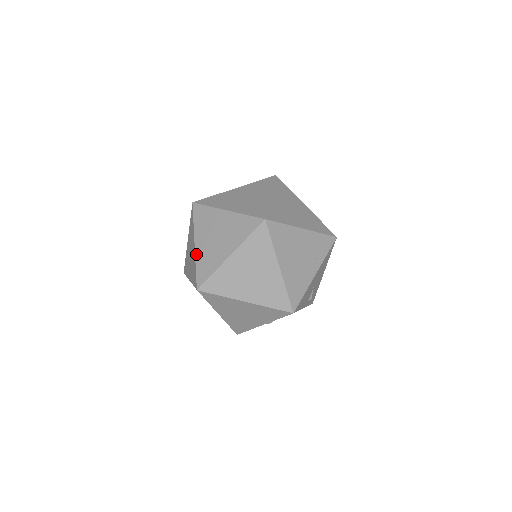
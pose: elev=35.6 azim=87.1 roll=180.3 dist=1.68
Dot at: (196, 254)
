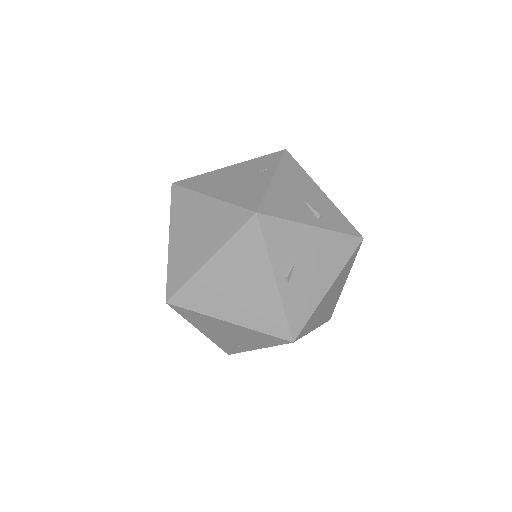
Dot at: occluded
